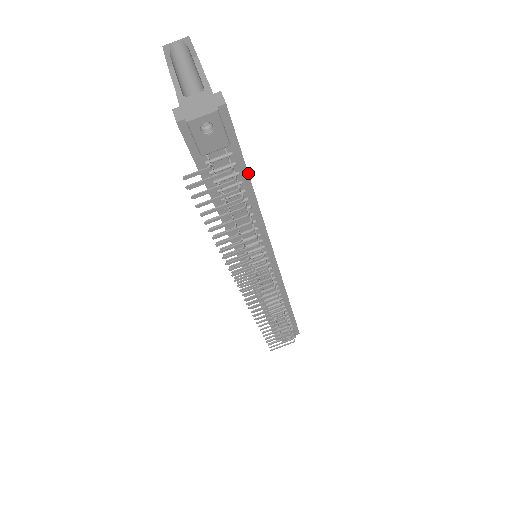
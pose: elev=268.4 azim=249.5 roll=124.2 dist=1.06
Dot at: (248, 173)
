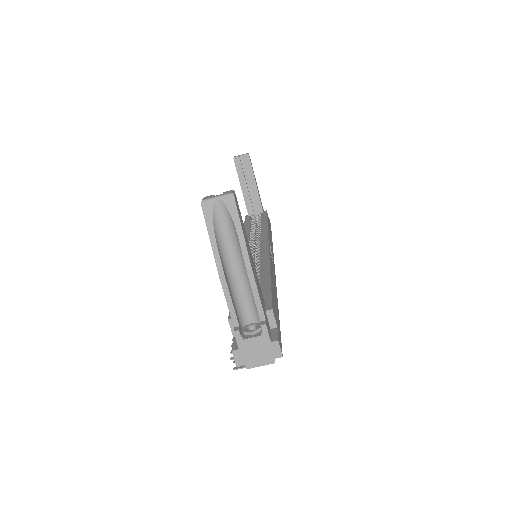
Dot at: occluded
